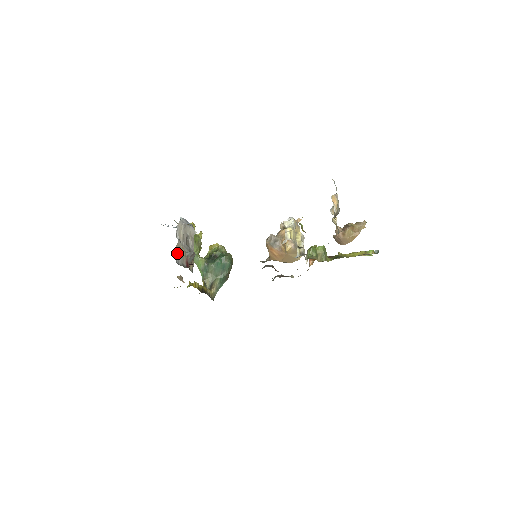
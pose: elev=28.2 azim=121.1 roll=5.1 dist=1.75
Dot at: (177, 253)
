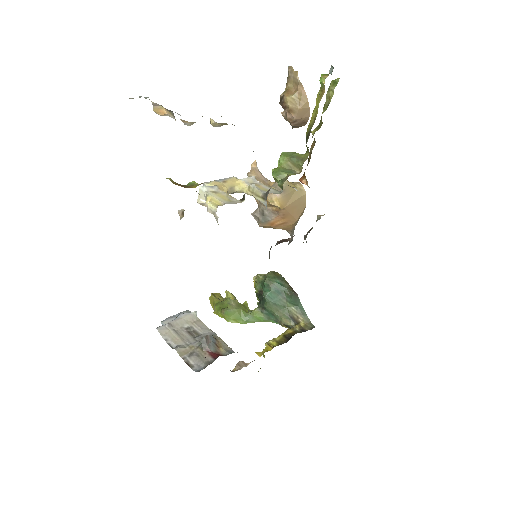
Dot at: (189, 361)
